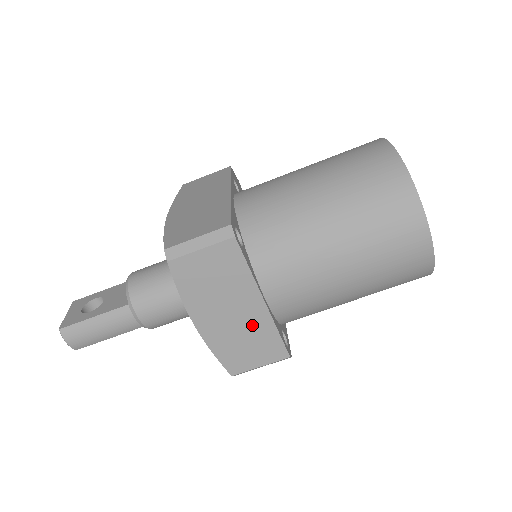
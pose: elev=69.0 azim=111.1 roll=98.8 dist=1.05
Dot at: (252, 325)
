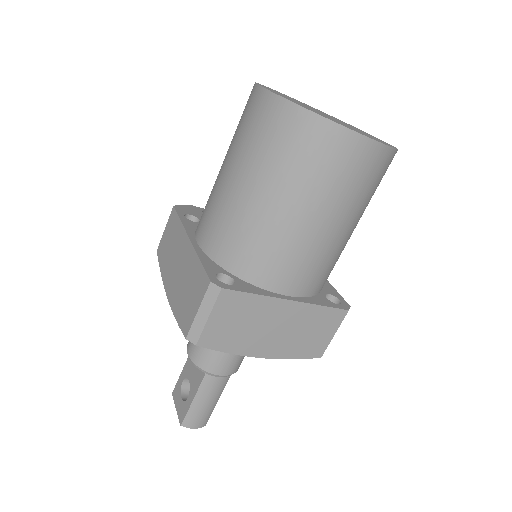
Dot at: (299, 320)
